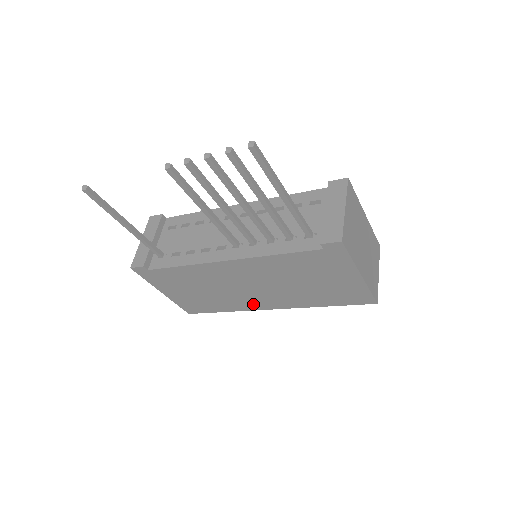
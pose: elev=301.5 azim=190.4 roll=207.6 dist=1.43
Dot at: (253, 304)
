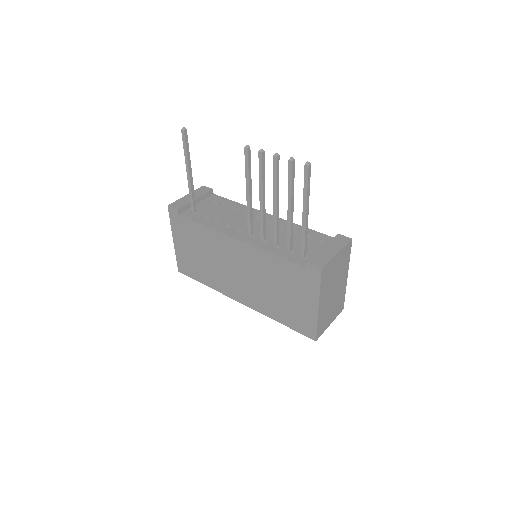
Dot at: (230, 290)
